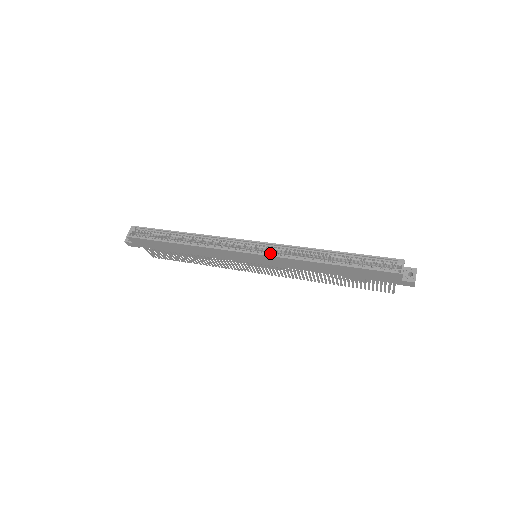
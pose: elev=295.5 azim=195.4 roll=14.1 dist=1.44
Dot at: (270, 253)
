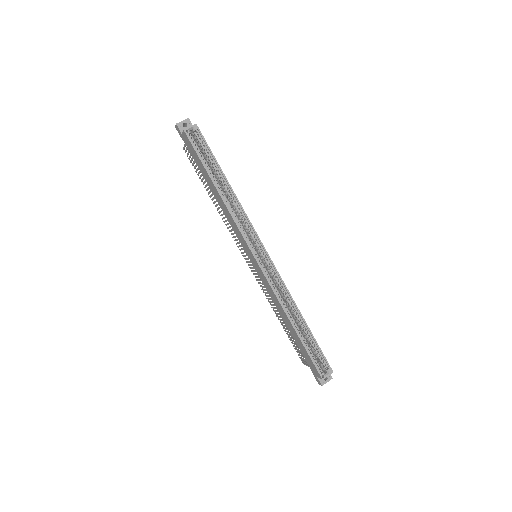
Dot at: (268, 273)
